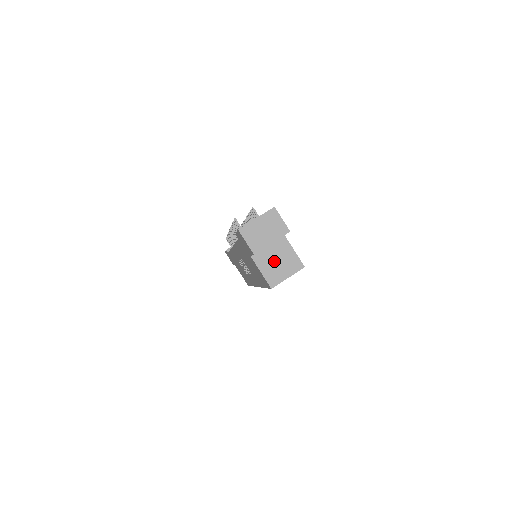
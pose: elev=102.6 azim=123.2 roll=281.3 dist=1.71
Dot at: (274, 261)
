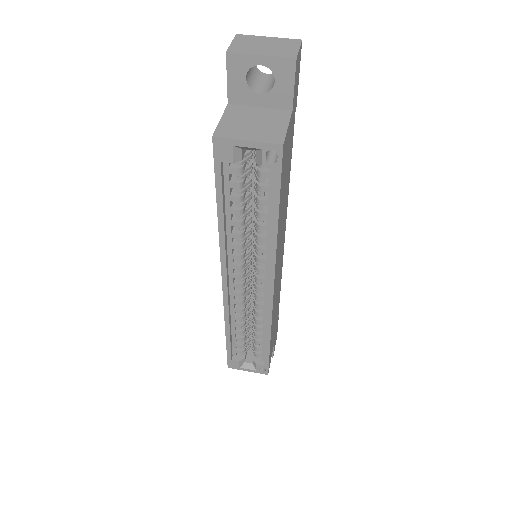
Dot at: (250, 120)
